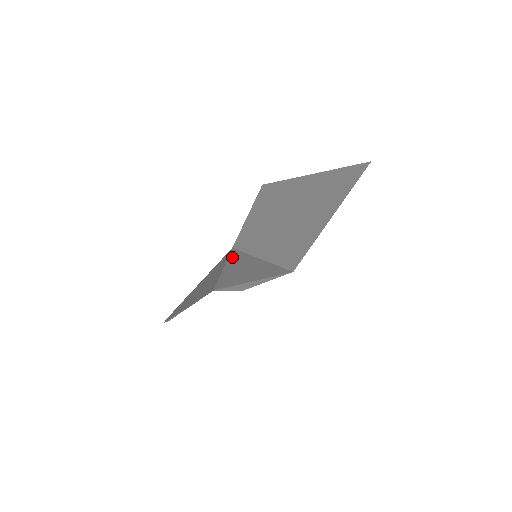
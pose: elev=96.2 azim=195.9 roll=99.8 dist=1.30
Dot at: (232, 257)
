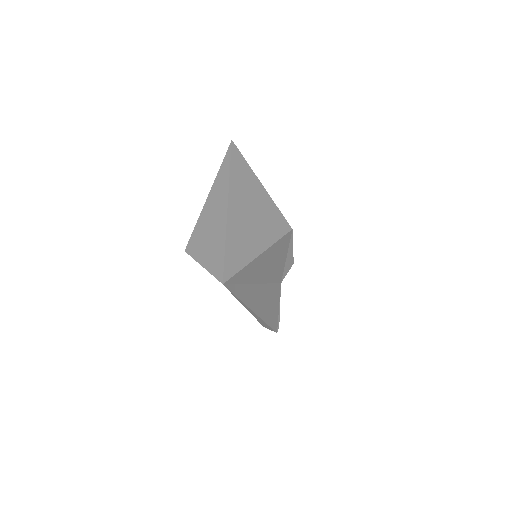
Dot at: (237, 281)
